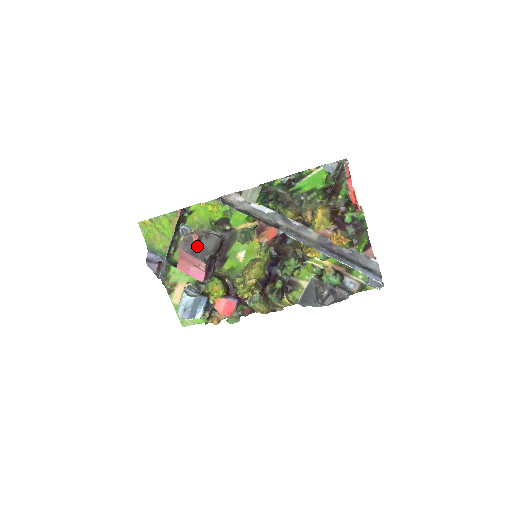
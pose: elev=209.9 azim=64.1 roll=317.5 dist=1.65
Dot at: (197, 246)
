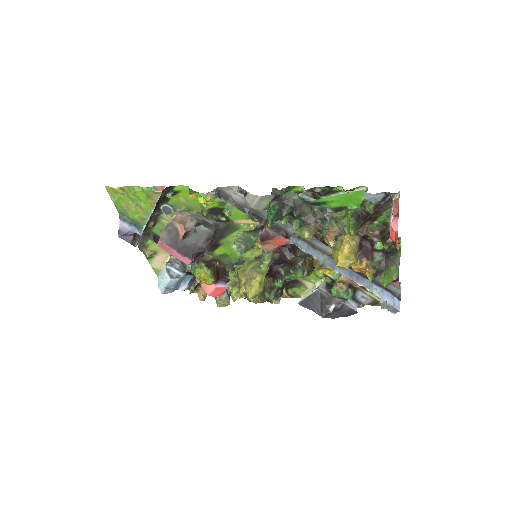
Dot at: (183, 240)
